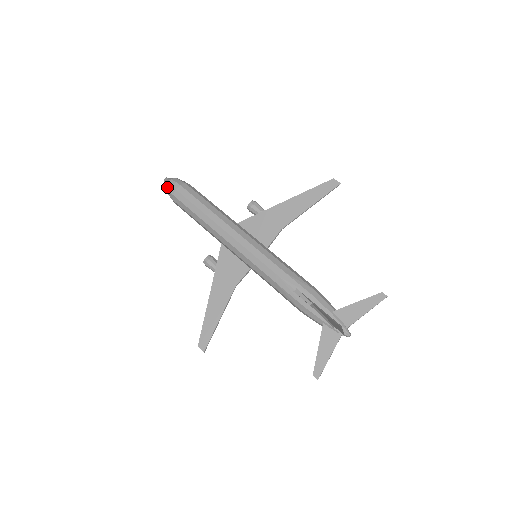
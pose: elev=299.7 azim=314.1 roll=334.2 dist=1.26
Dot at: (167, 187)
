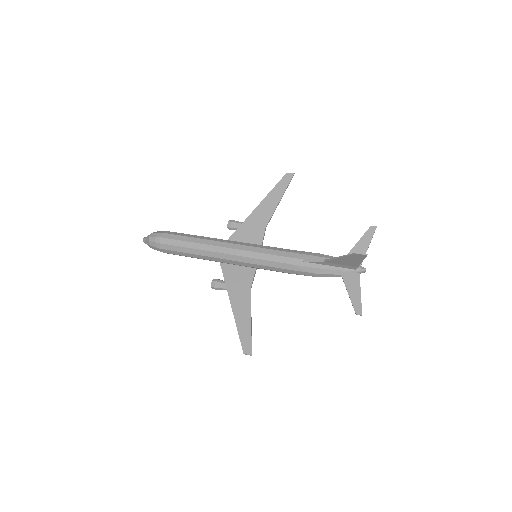
Dot at: (151, 240)
